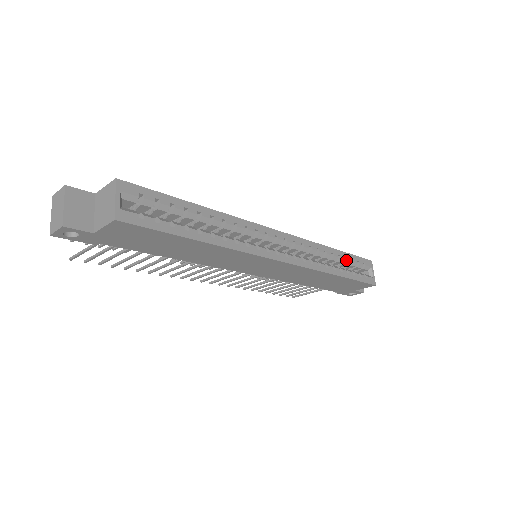
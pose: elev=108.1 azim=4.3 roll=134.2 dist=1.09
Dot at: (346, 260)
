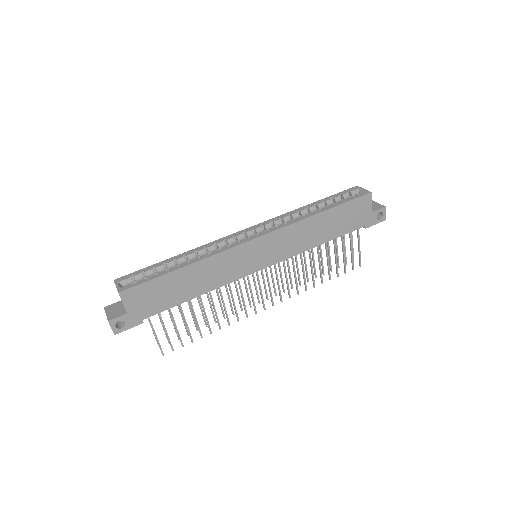
Dot at: (325, 202)
